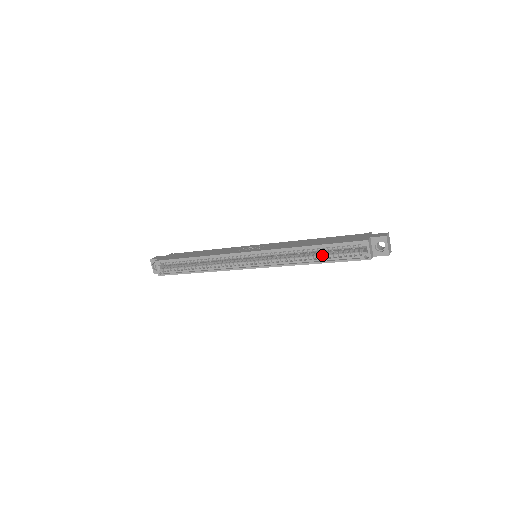
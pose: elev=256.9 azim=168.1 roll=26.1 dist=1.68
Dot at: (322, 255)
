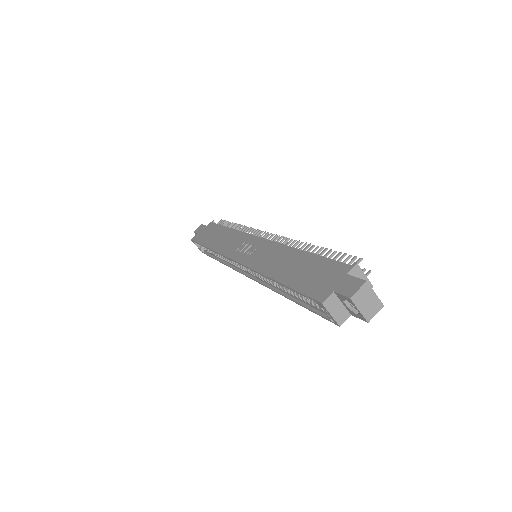
Dot at: (294, 293)
